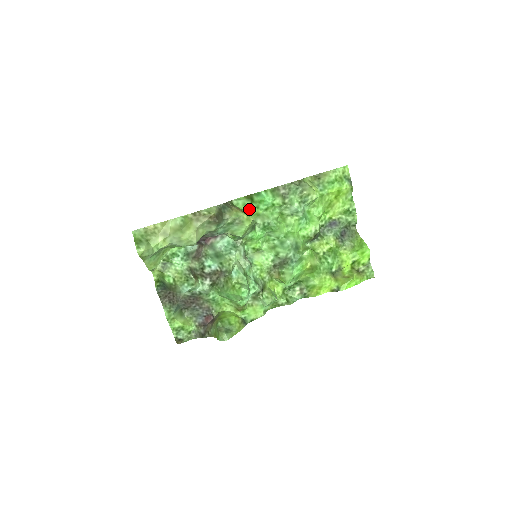
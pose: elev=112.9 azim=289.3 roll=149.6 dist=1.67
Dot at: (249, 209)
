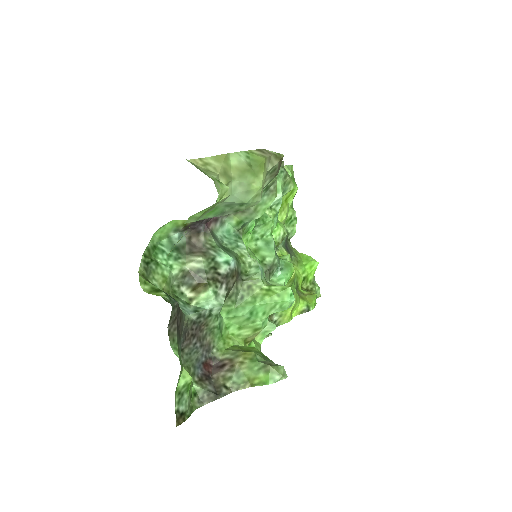
Dot at: occluded
